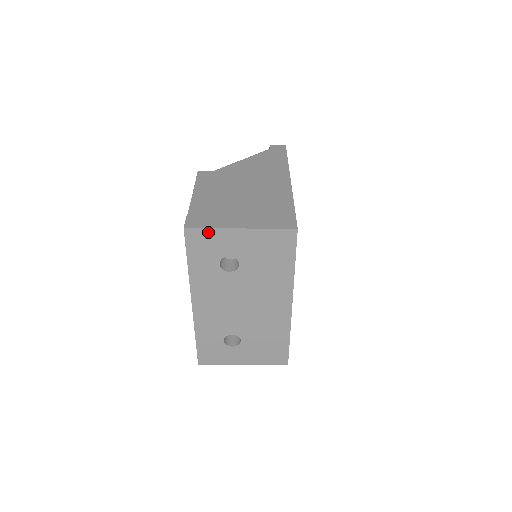
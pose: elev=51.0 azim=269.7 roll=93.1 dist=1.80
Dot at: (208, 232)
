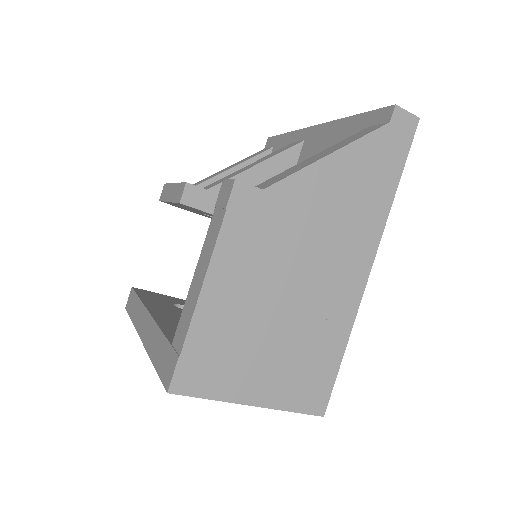
Dot at: (203, 395)
